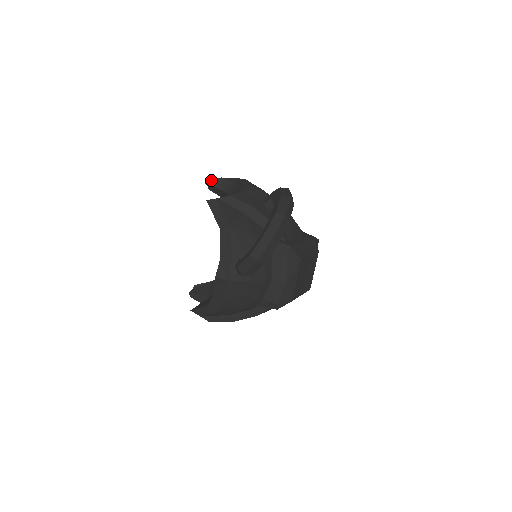
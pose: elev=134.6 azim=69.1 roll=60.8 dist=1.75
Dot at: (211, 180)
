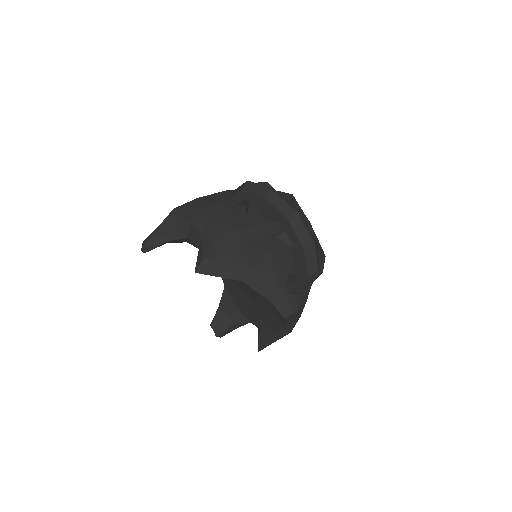
Dot at: (147, 244)
